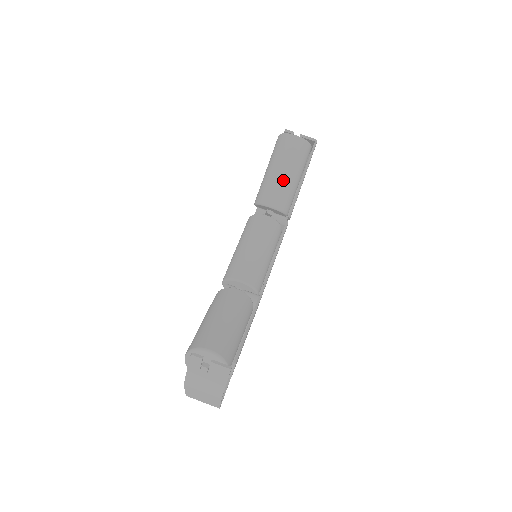
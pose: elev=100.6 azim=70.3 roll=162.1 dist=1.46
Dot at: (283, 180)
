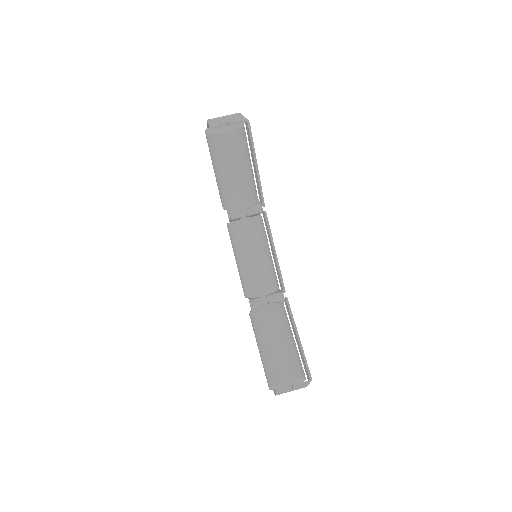
Dot at: (240, 180)
